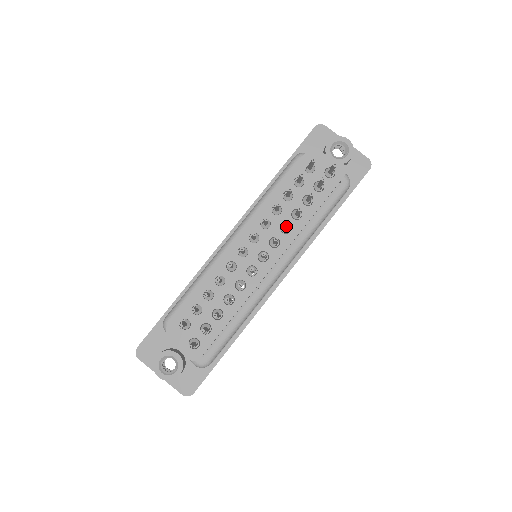
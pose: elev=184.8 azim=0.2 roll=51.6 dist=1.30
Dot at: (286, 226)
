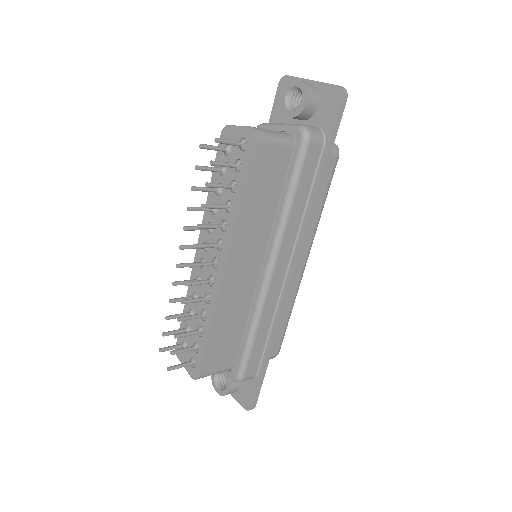
Dot at: (201, 228)
